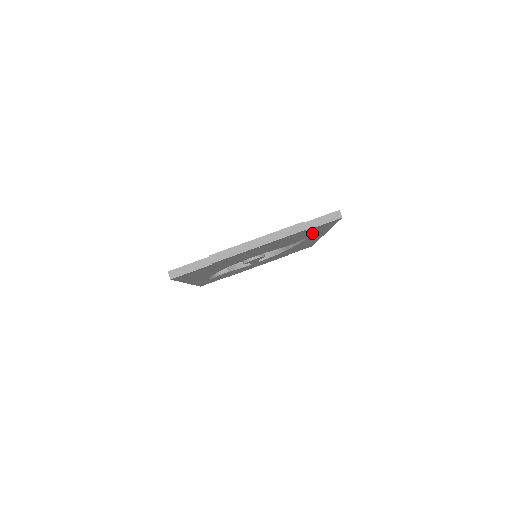
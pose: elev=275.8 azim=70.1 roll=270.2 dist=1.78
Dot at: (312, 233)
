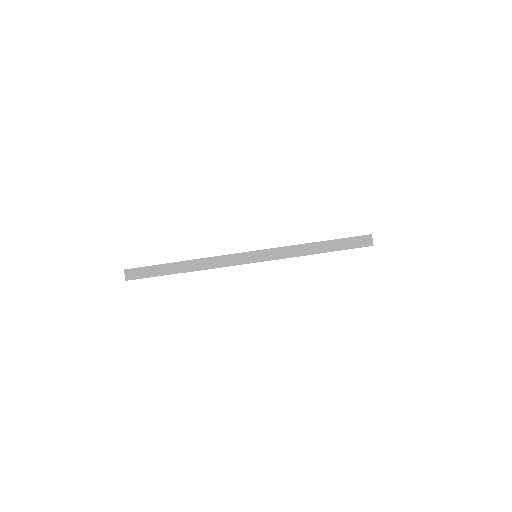
Dot at: occluded
